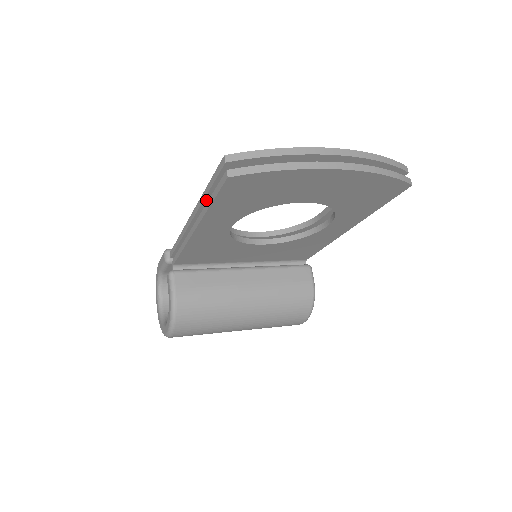
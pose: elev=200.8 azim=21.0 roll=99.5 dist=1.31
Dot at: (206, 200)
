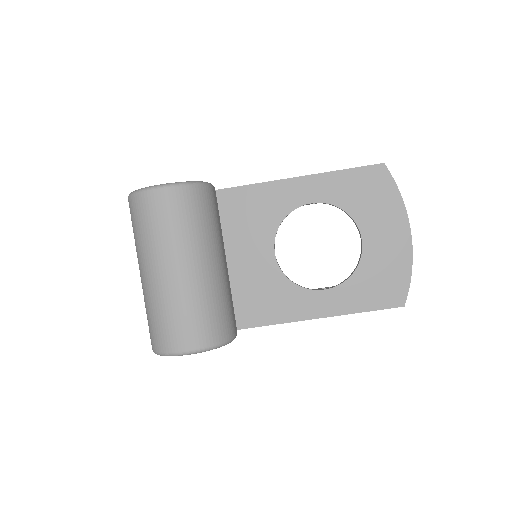
Dot at: occluded
